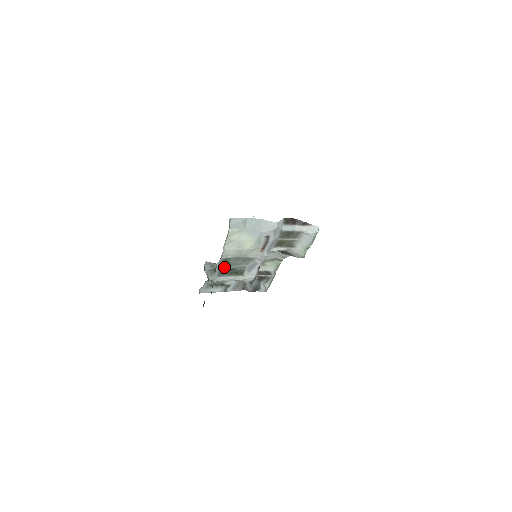
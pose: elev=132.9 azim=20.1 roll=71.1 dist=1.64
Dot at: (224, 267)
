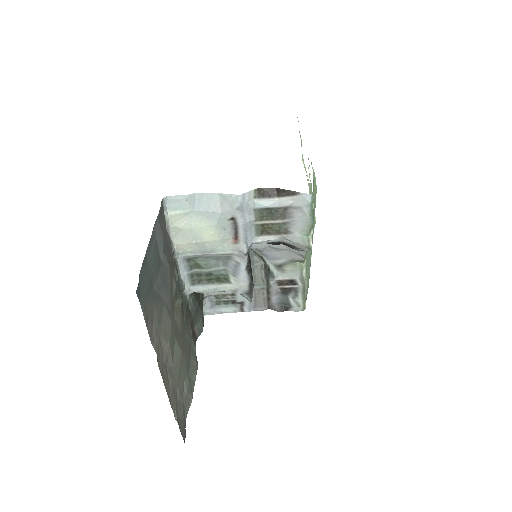
Dot at: (194, 271)
